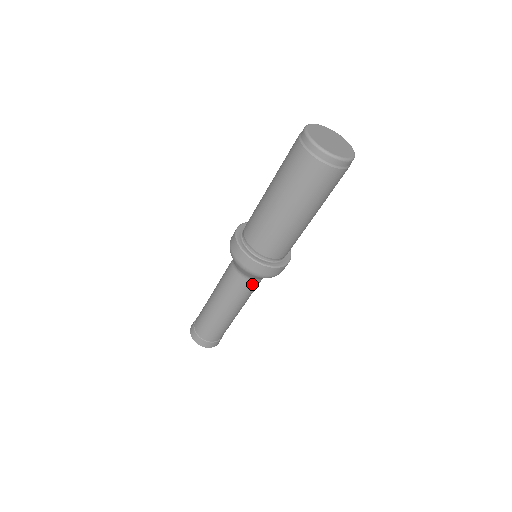
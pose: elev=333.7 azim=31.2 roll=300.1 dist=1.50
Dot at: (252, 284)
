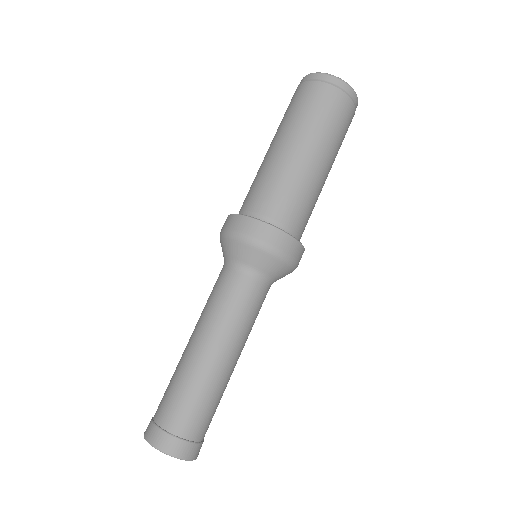
Dot at: (256, 288)
